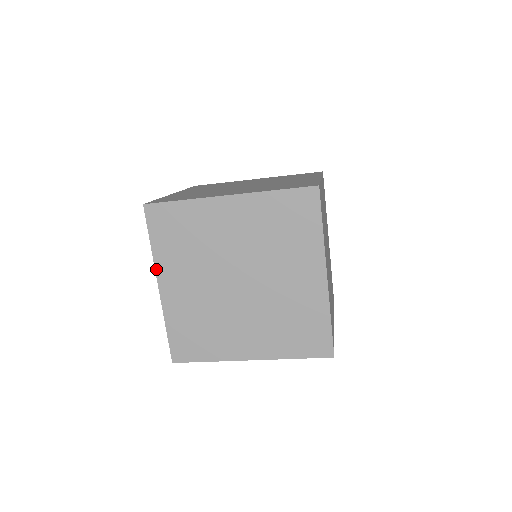
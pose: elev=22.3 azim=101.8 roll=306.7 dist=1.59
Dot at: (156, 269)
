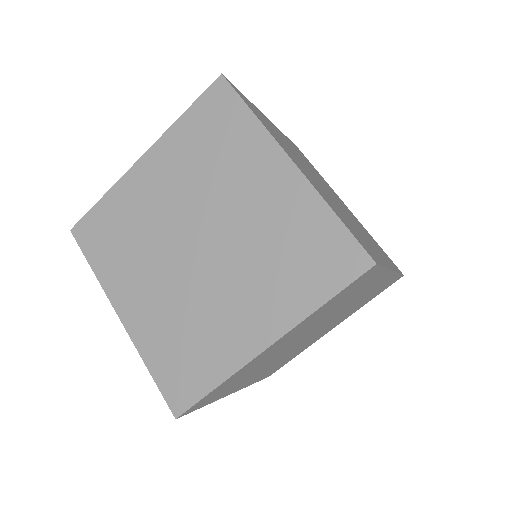
Dot at: (108, 295)
